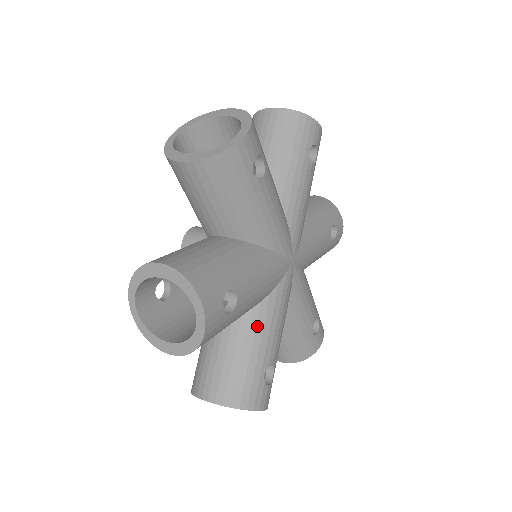
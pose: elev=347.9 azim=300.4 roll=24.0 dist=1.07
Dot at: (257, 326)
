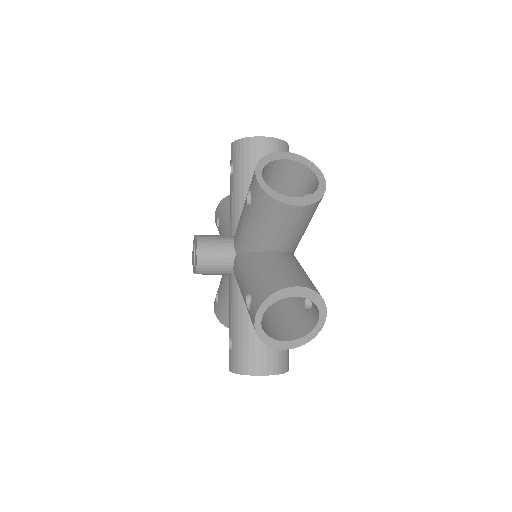
Dot at: occluded
